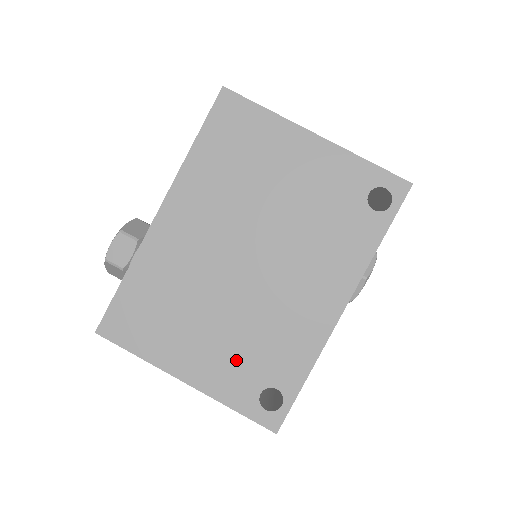
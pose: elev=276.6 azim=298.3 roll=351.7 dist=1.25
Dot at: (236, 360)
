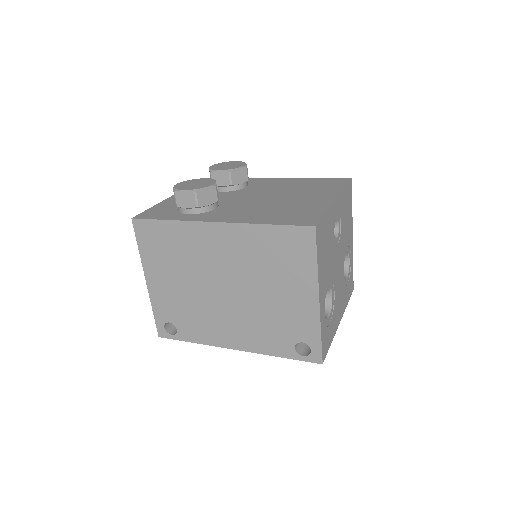
Dot at: (174, 304)
